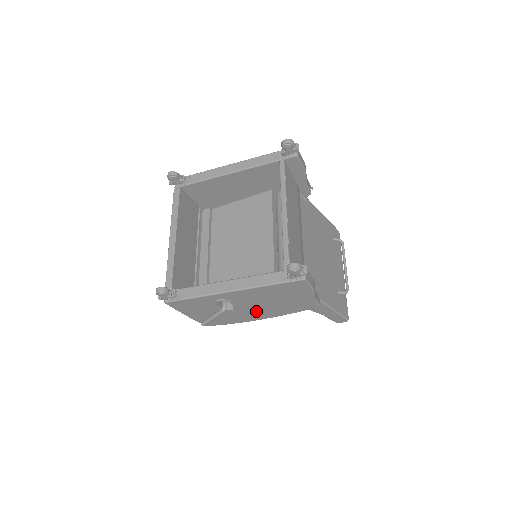
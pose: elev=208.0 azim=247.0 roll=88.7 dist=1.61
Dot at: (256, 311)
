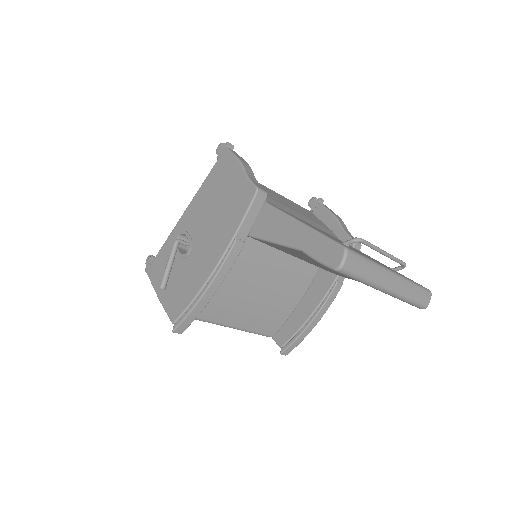
Dot at: (208, 244)
